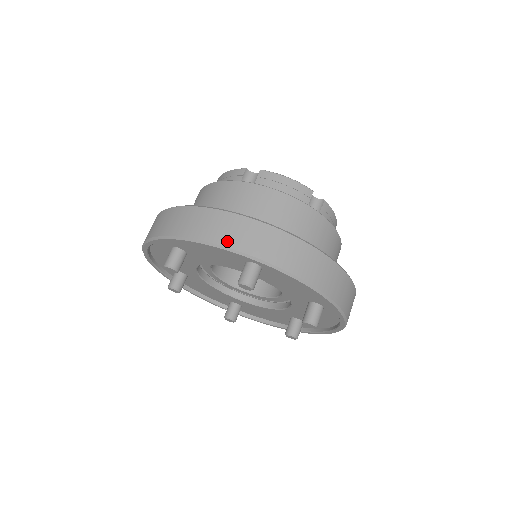
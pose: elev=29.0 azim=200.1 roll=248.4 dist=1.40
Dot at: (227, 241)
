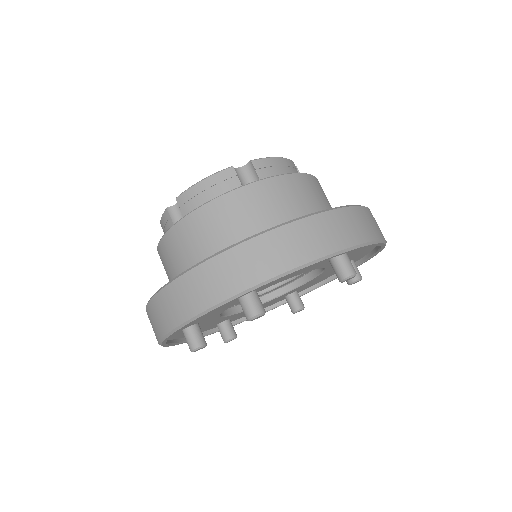
Dot at: (199, 306)
